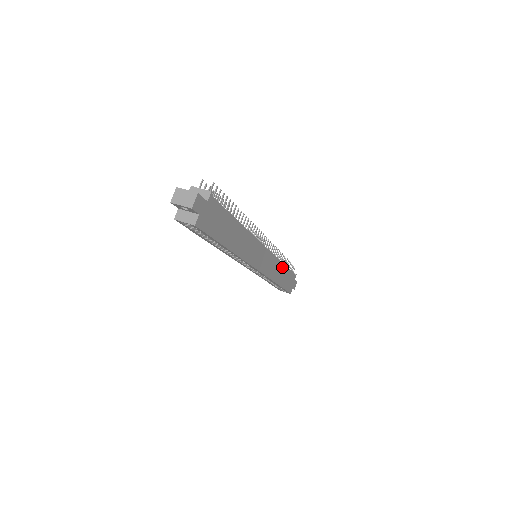
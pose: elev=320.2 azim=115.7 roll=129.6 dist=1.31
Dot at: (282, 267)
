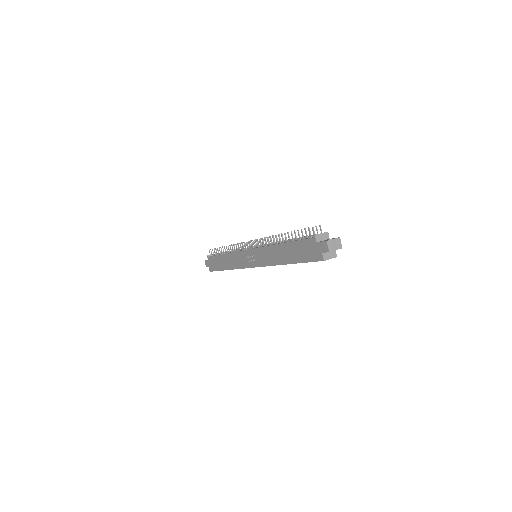
Dot at: occluded
